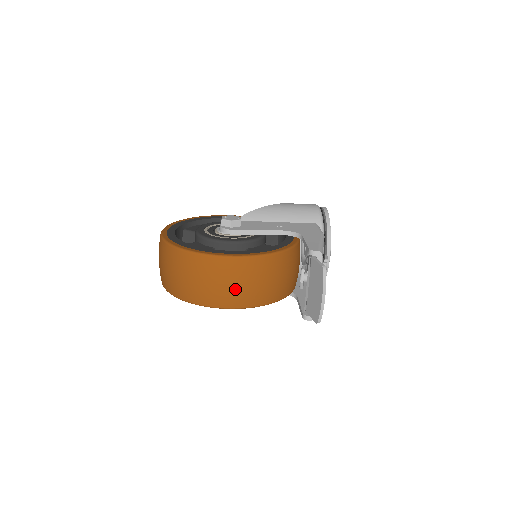
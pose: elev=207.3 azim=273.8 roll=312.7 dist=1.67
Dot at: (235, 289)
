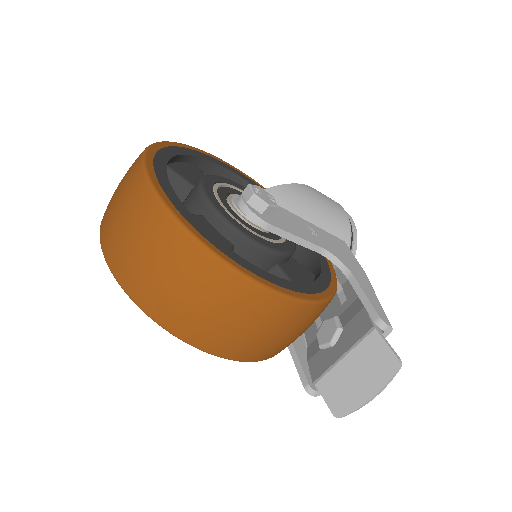
Dot at: (255, 339)
